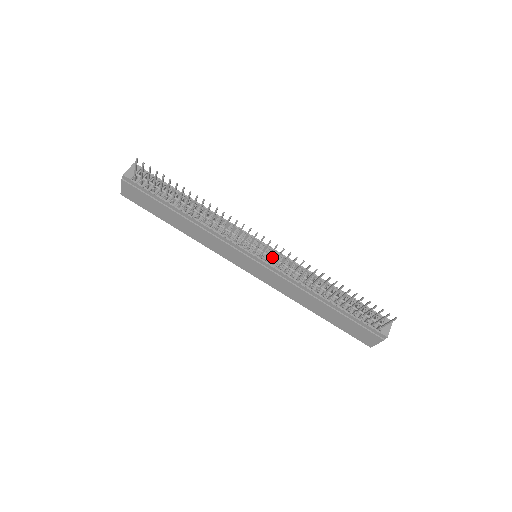
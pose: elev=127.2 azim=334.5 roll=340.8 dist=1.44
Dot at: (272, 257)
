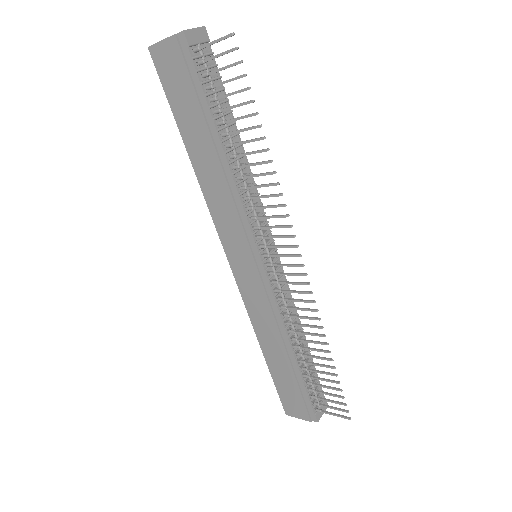
Dot at: occluded
